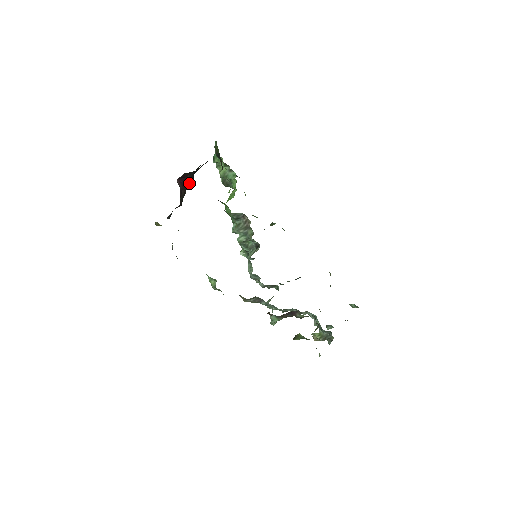
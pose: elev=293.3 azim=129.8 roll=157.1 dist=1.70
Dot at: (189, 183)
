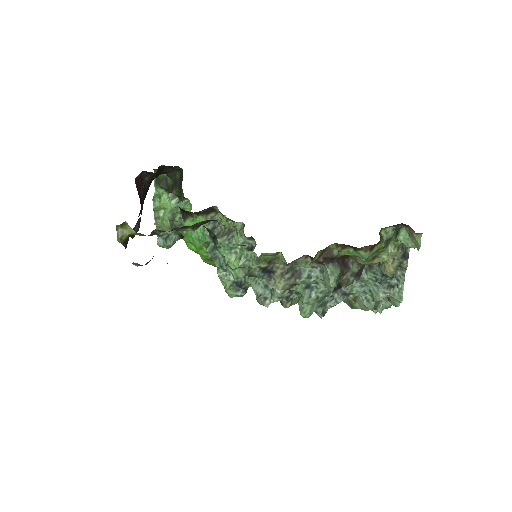
Dot at: (141, 205)
